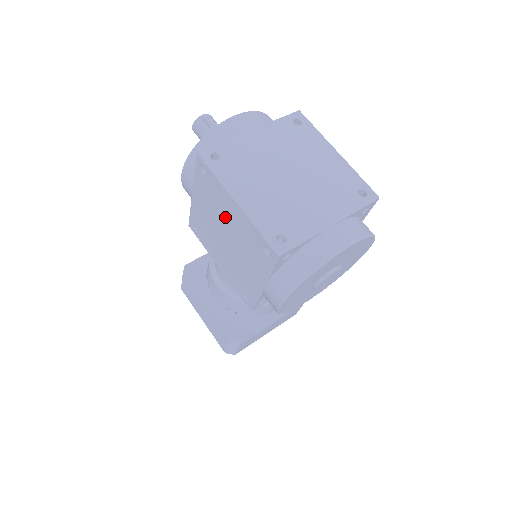
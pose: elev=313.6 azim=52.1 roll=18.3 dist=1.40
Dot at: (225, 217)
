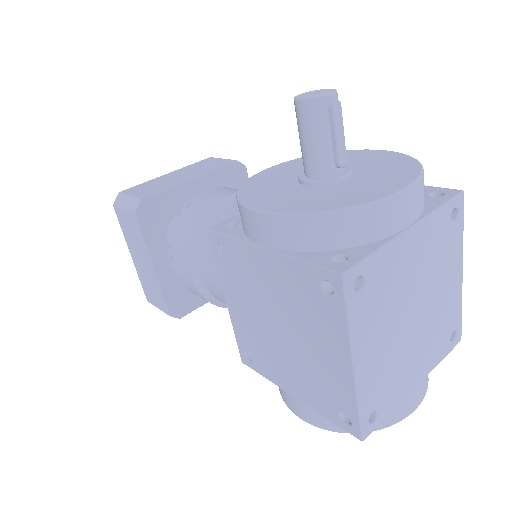
Dot at: (307, 335)
